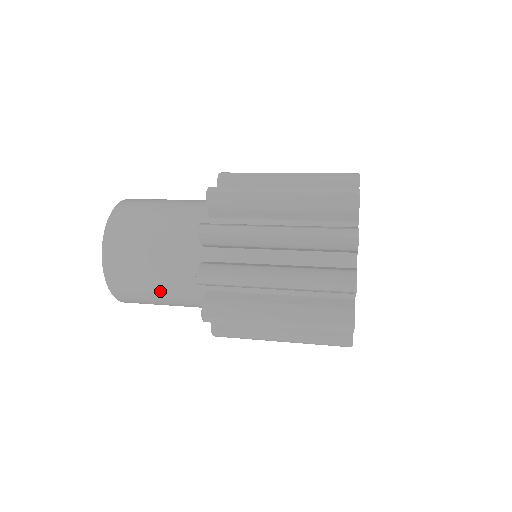
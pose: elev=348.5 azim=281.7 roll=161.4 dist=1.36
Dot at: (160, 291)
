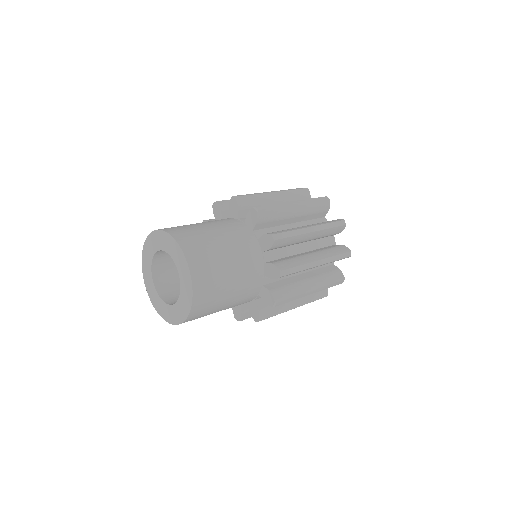
Dot at: (233, 276)
